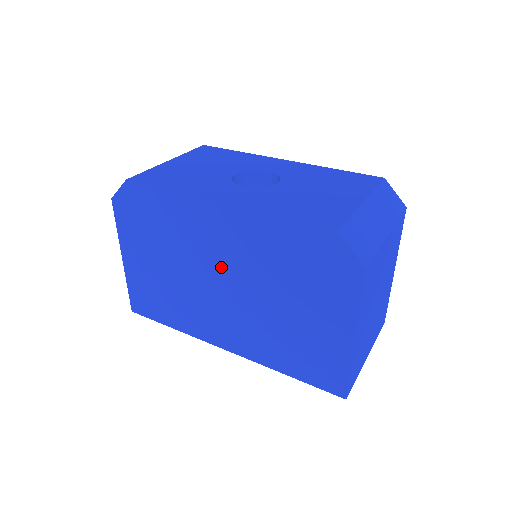
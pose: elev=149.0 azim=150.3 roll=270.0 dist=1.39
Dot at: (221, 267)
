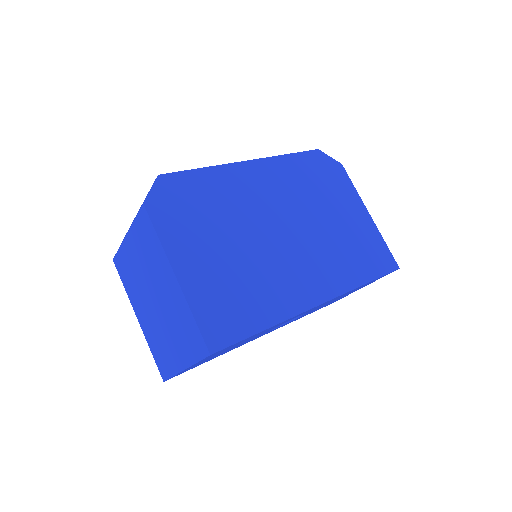
Dot at: (275, 214)
